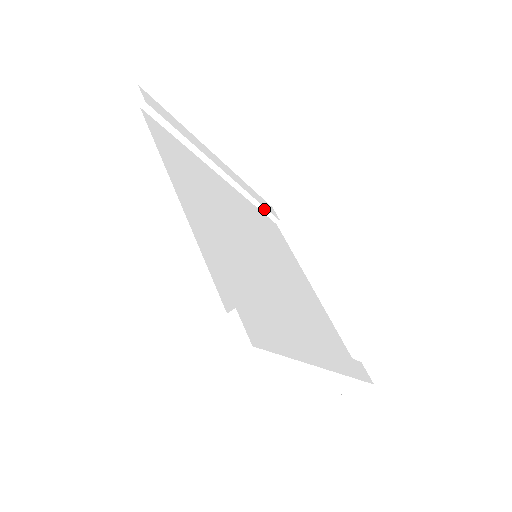
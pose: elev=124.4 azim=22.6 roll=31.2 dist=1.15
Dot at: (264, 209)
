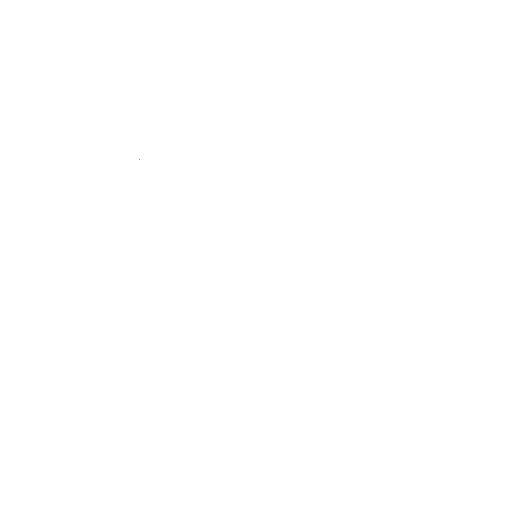
Dot at: occluded
